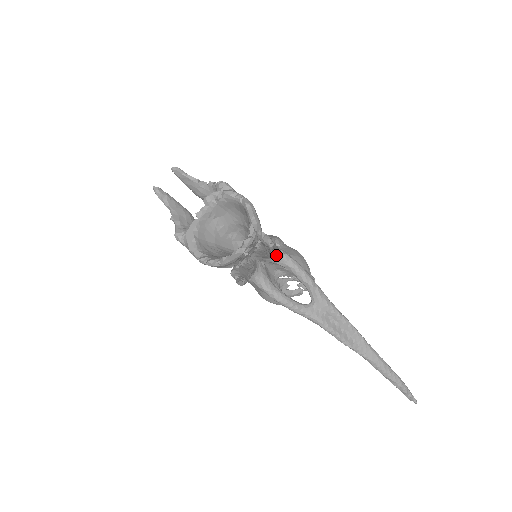
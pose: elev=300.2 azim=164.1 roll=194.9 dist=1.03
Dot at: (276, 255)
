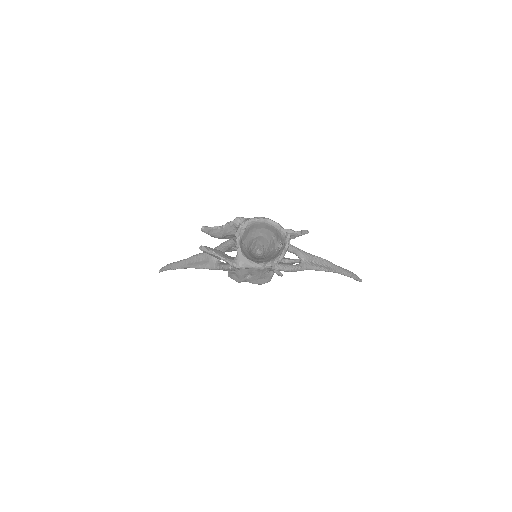
Dot at: occluded
